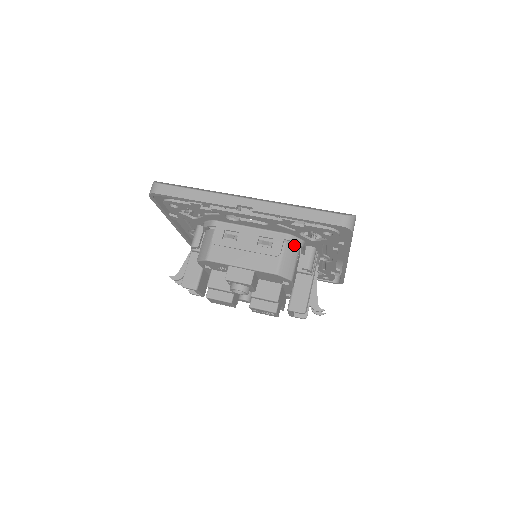
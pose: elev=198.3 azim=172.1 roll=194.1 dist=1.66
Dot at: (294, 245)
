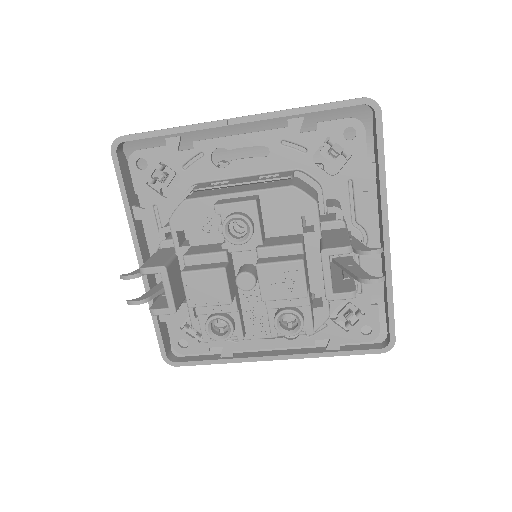
Dot at: occluded
